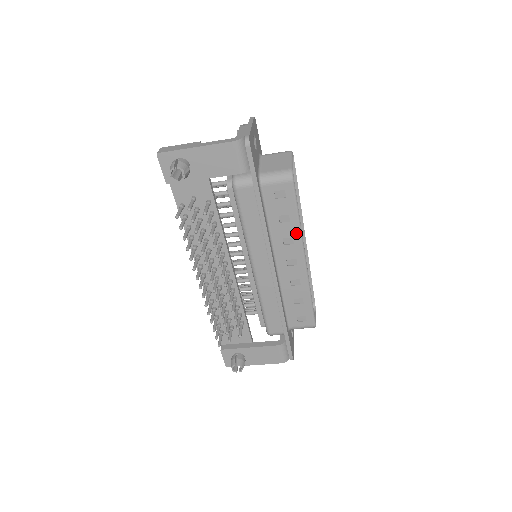
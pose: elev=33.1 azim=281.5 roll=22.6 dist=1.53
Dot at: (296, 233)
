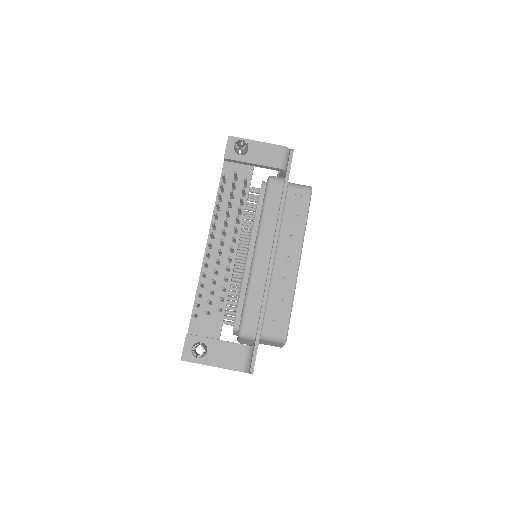
Dot at: (300, 234)
